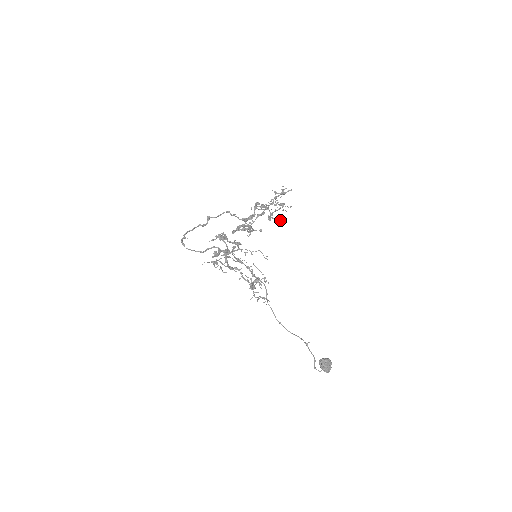
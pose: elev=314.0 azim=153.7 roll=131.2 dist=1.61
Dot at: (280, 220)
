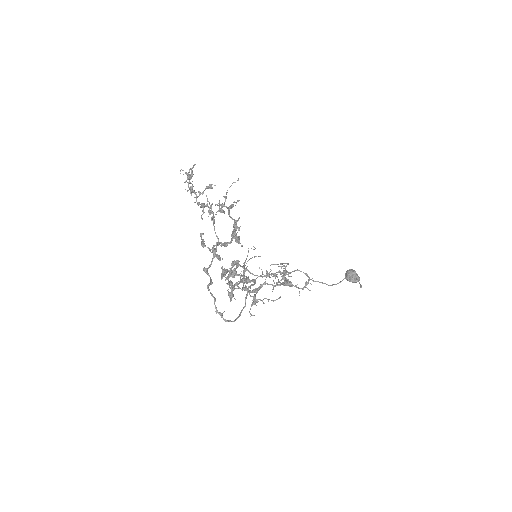
Dot at: (235, 202)
